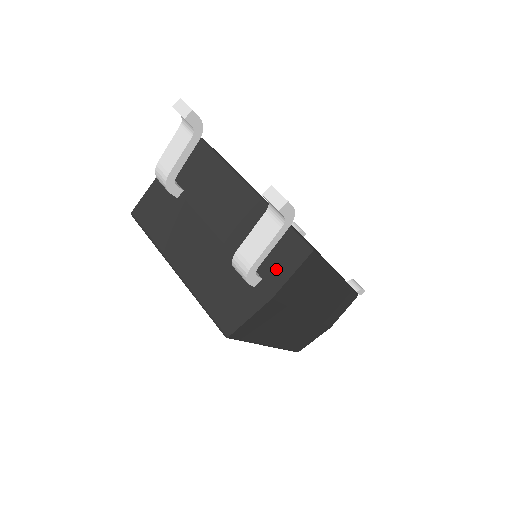
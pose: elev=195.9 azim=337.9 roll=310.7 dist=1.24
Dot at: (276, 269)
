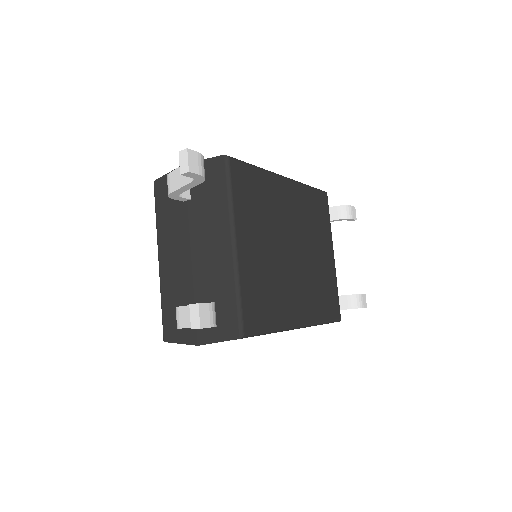
Dot at: (211, 328)
